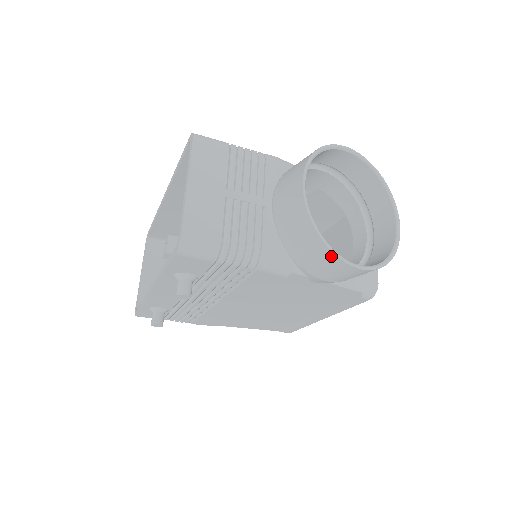
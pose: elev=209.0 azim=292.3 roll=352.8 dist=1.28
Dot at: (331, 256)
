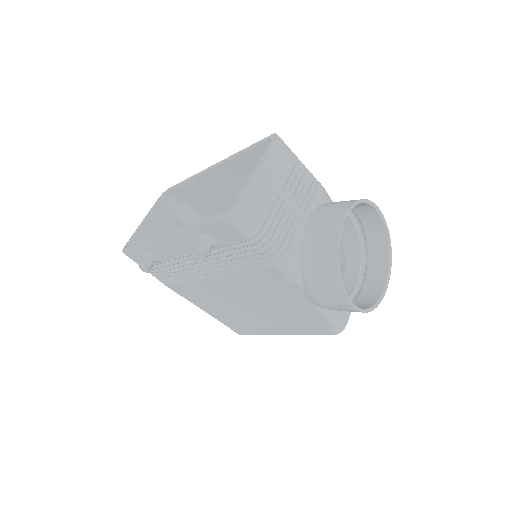
Dot at: (337, 283)
